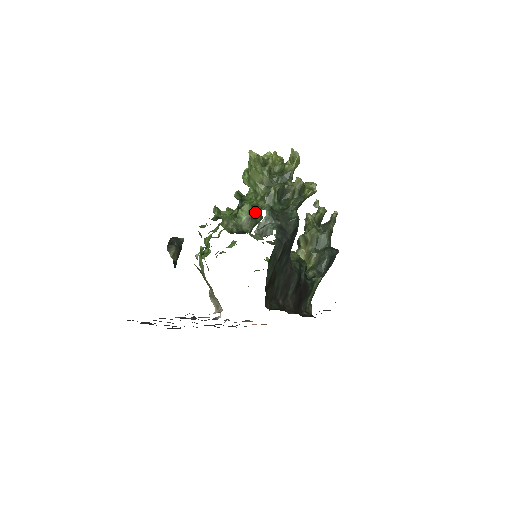
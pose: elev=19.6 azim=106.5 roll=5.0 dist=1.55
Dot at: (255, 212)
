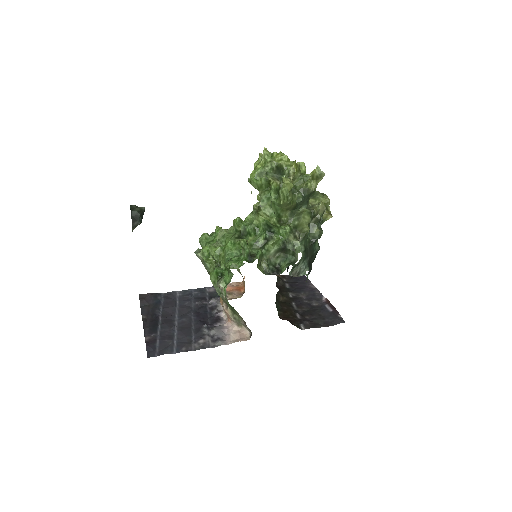
Dot at: (287, 249)
